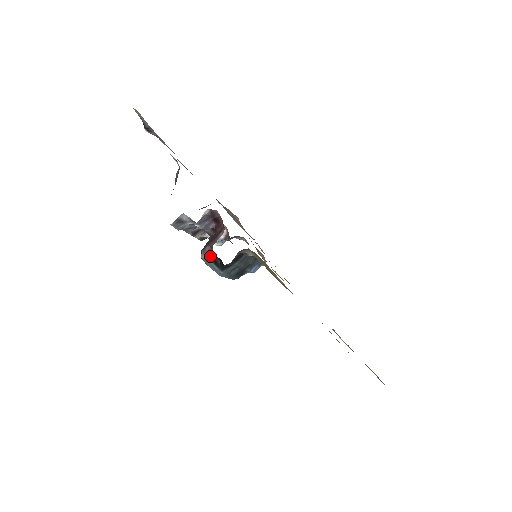
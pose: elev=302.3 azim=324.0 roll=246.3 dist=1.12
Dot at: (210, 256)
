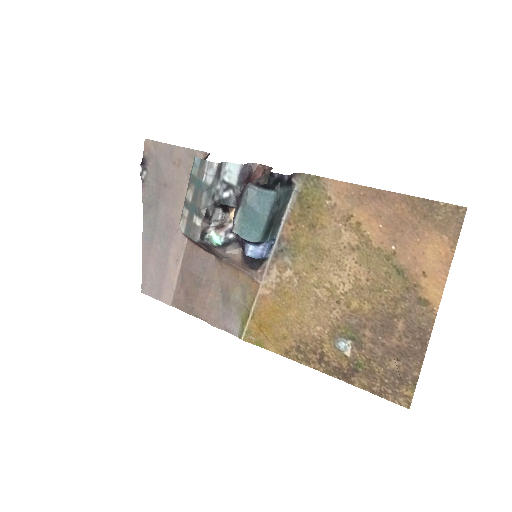
Dot at: (258, 185)
